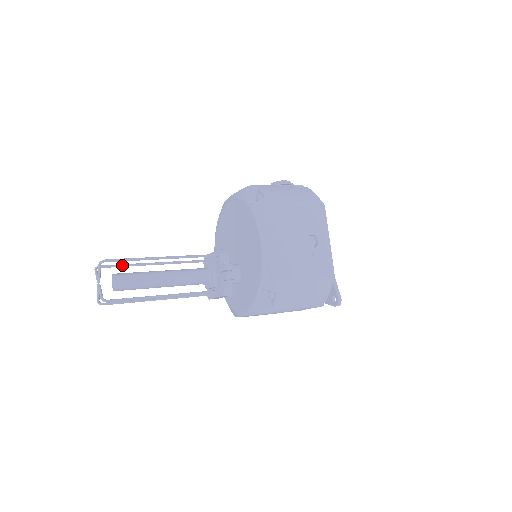
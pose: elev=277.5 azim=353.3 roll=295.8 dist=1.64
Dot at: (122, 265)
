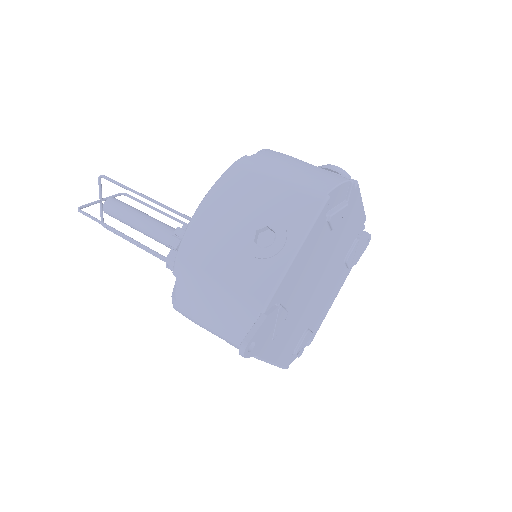
Dot at: (141, 201)
